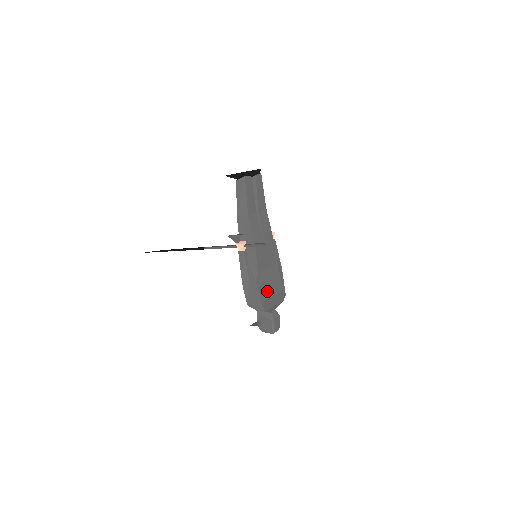
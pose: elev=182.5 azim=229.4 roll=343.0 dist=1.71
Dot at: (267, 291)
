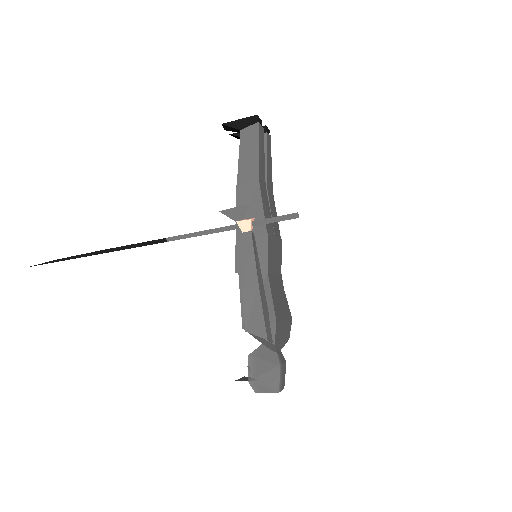
Dot at: (278, 310)
